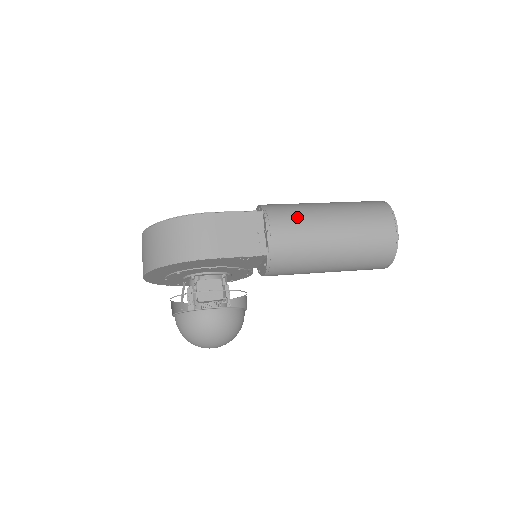
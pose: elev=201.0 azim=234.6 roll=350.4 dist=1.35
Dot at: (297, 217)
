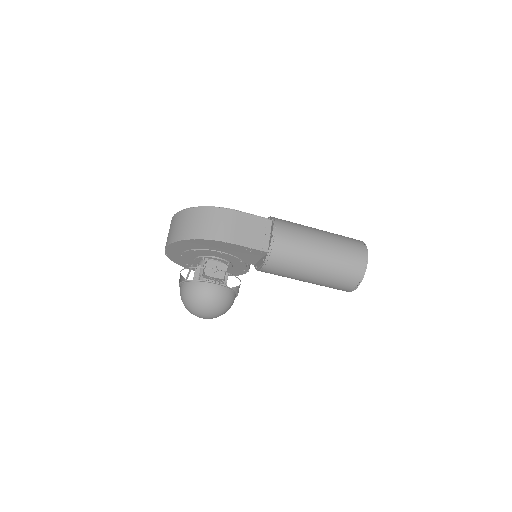
Dot at: (296, 231)
